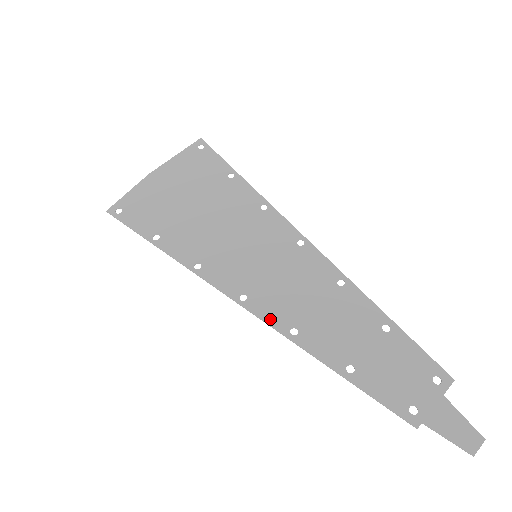
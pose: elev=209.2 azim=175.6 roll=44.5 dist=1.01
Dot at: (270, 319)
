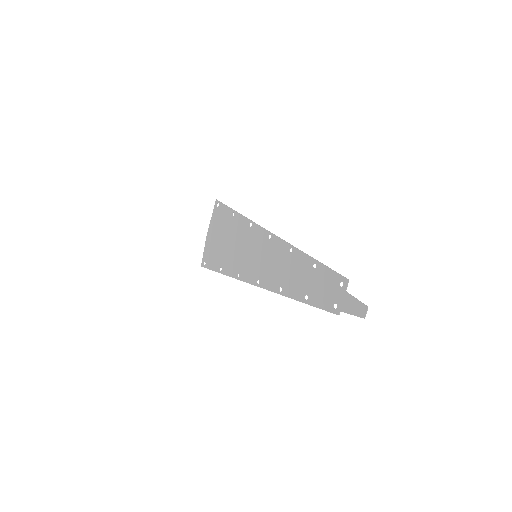
Dot at: (270, 288)
